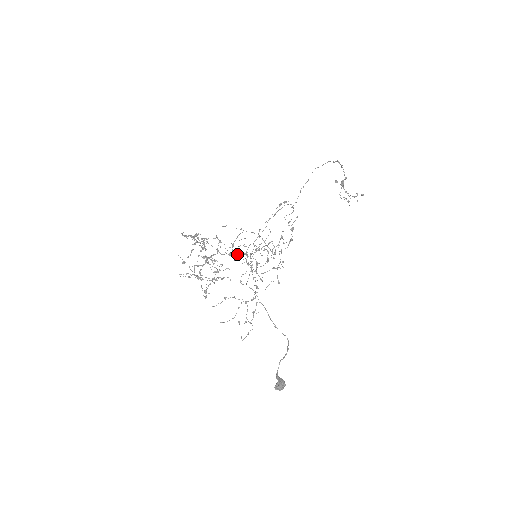
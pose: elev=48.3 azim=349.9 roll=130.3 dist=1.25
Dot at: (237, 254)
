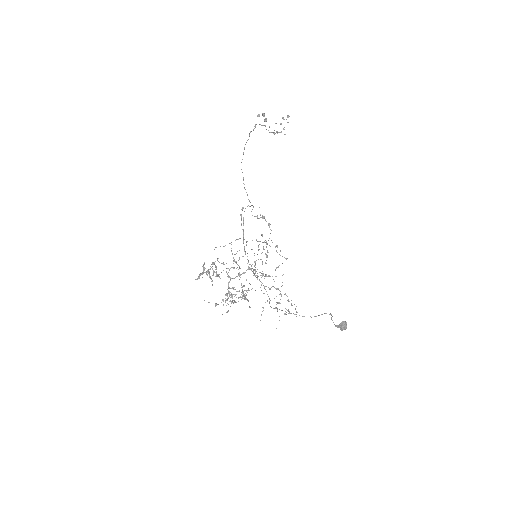
Dot at: (244, 273)
